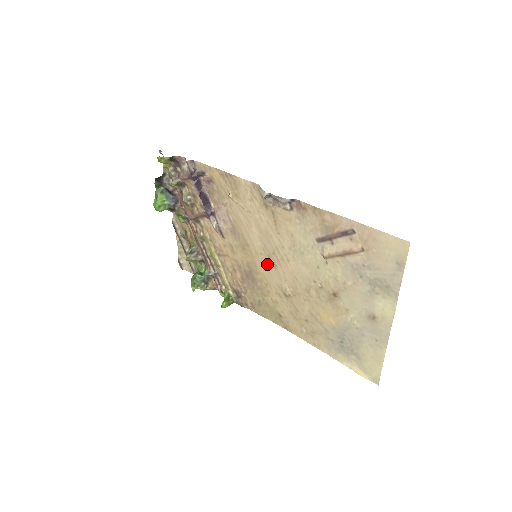
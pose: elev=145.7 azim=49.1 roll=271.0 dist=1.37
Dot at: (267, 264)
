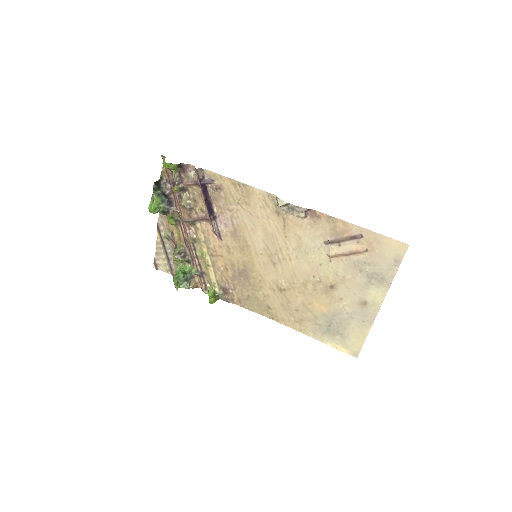
Dot at: (266, 263)
